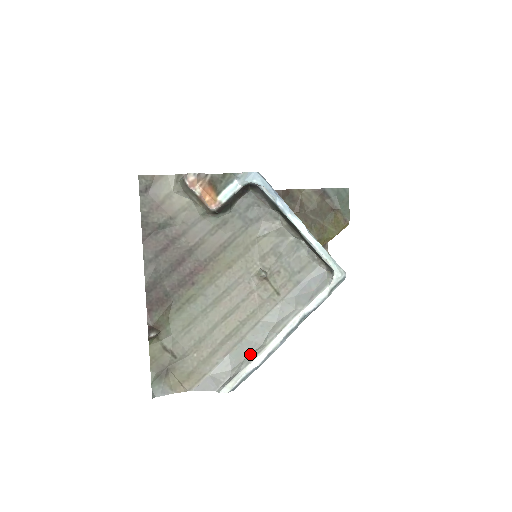
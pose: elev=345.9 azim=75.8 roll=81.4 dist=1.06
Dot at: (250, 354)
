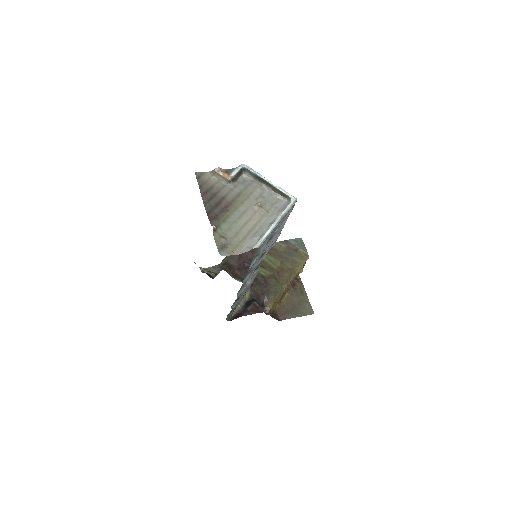
Dot at: (262, 234)
